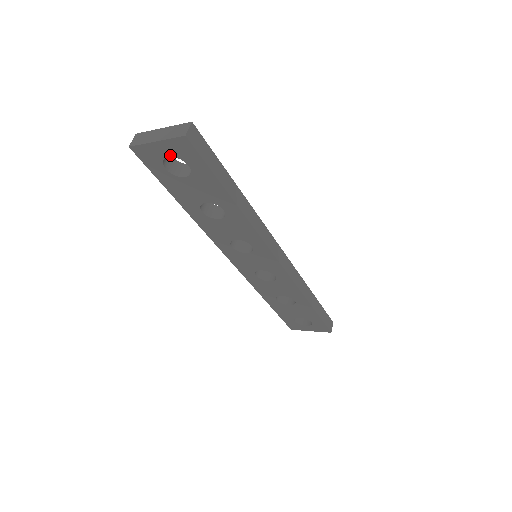
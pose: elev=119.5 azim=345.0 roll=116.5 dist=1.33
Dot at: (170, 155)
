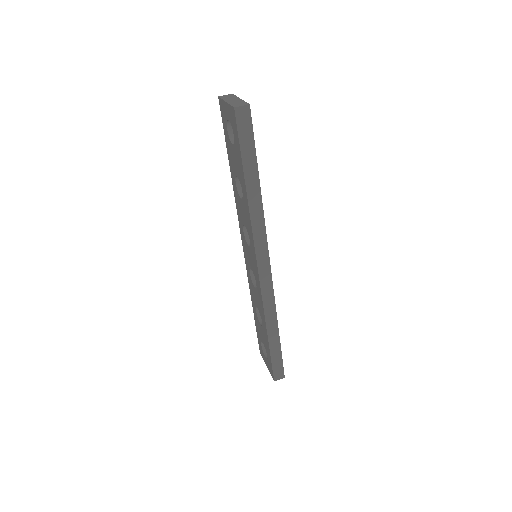
Dot at: (229, 119)
